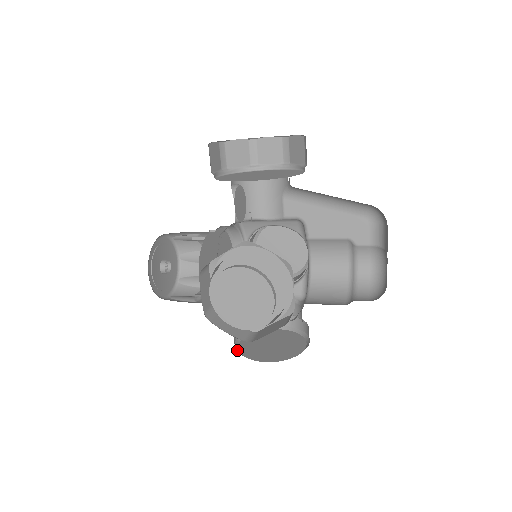
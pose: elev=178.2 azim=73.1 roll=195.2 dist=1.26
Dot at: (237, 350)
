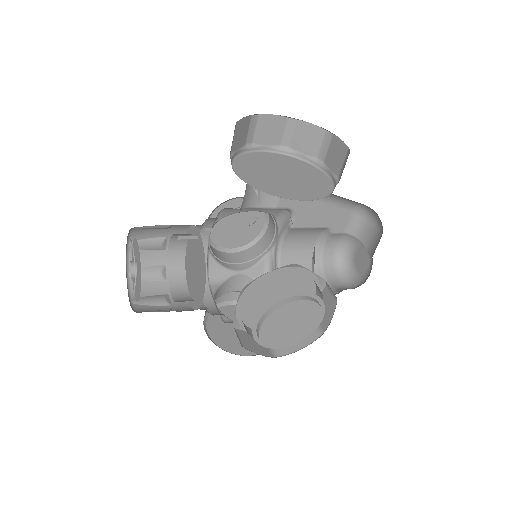
Dot at: occluded
